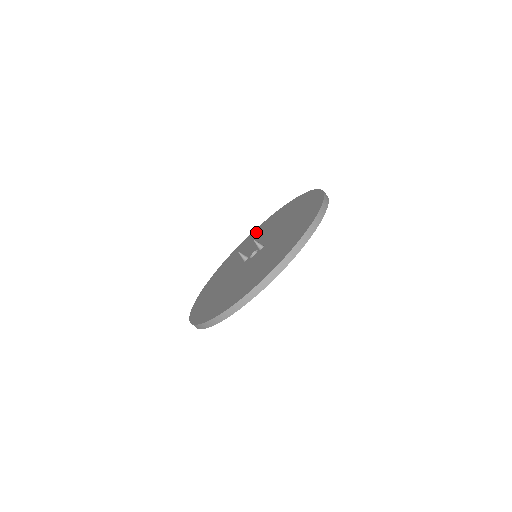
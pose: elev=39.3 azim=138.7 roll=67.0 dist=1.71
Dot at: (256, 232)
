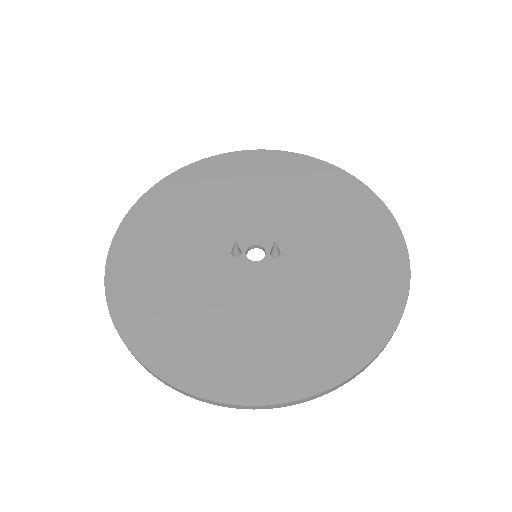
Dot at: (222, 172)
